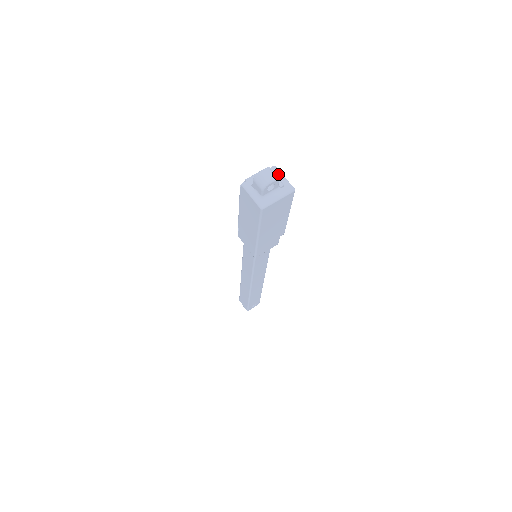
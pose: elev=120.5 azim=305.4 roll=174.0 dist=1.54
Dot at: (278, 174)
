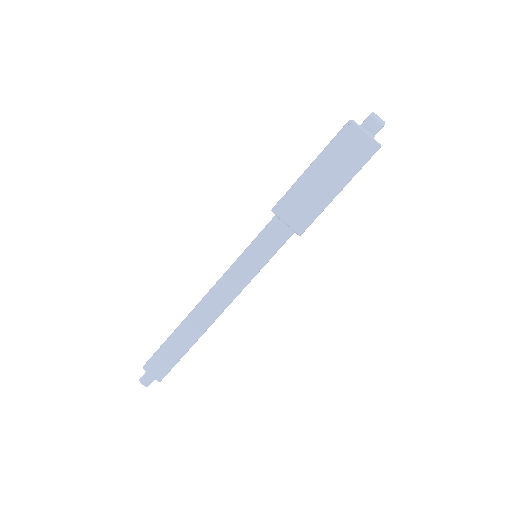
Dot at: occluded
